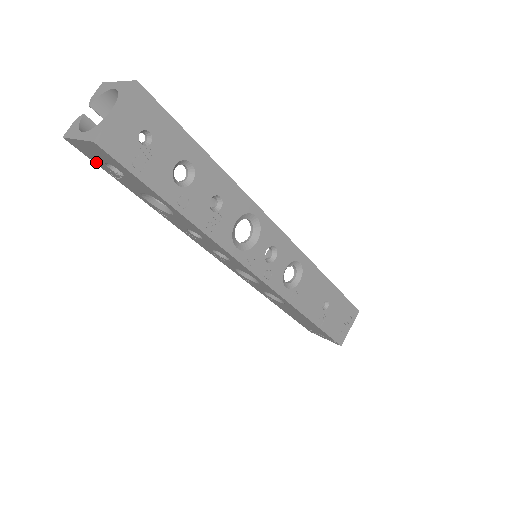
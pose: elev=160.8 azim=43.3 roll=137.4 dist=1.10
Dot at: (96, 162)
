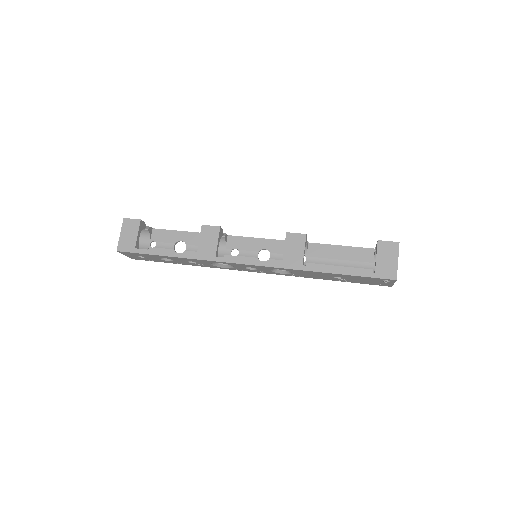
Dot at: (154, 232)
